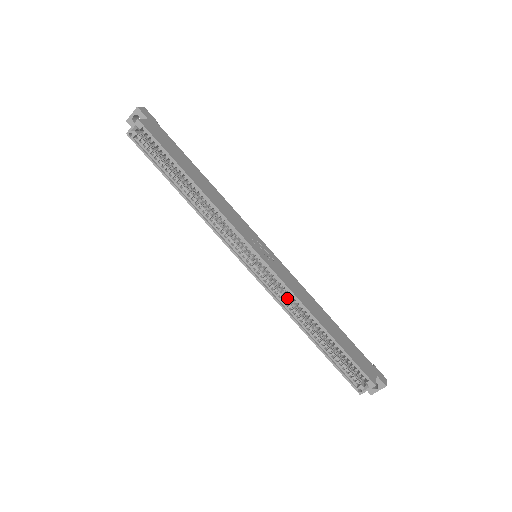
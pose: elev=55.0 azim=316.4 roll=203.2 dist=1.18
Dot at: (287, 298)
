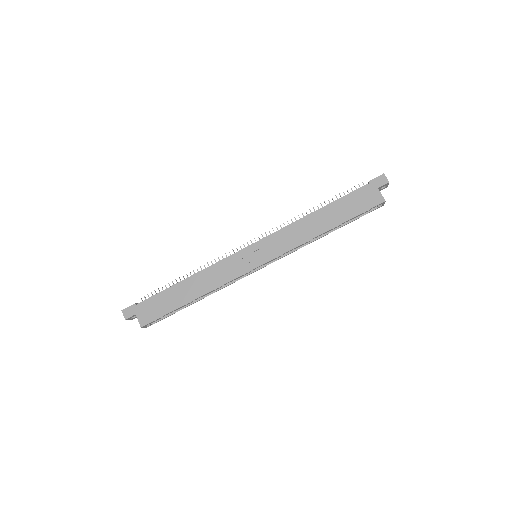
Dot at: occluded
